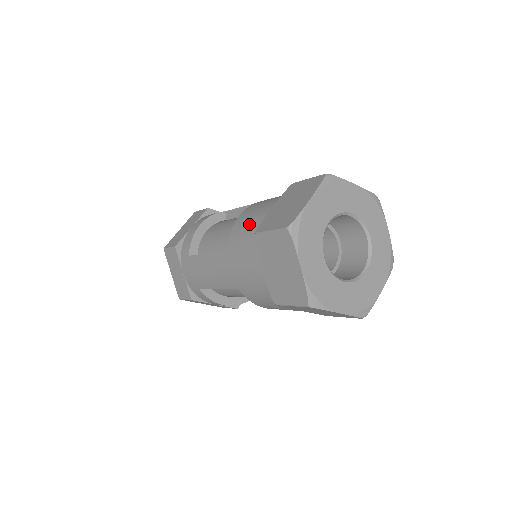
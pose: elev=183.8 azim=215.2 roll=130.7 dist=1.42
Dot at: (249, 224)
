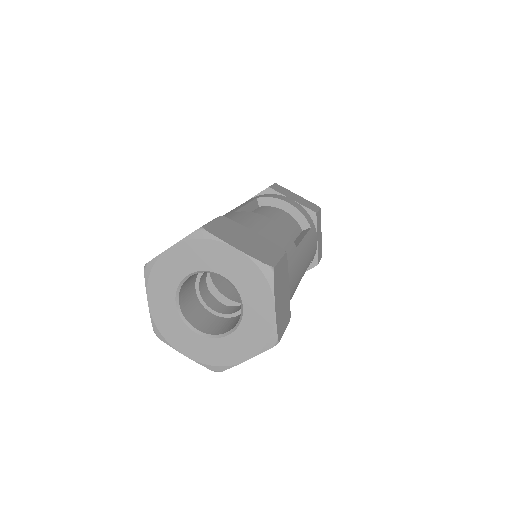
Dot at: occluded
